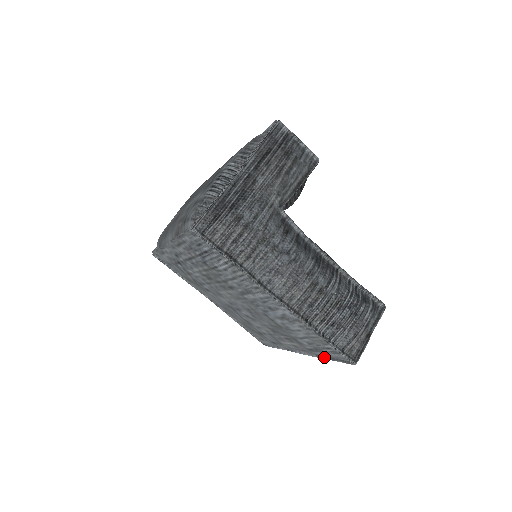
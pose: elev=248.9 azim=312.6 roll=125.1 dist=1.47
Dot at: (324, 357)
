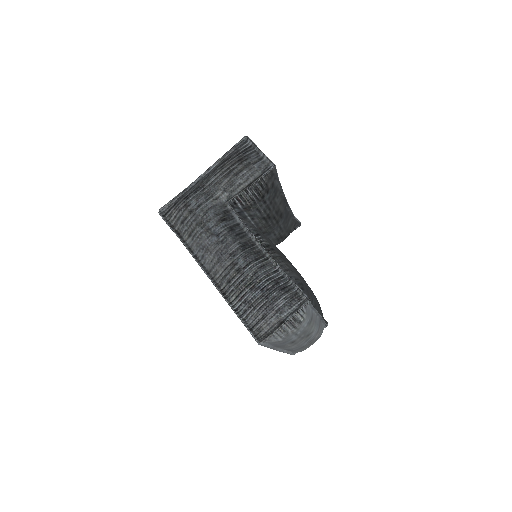
Dot at: occluded
